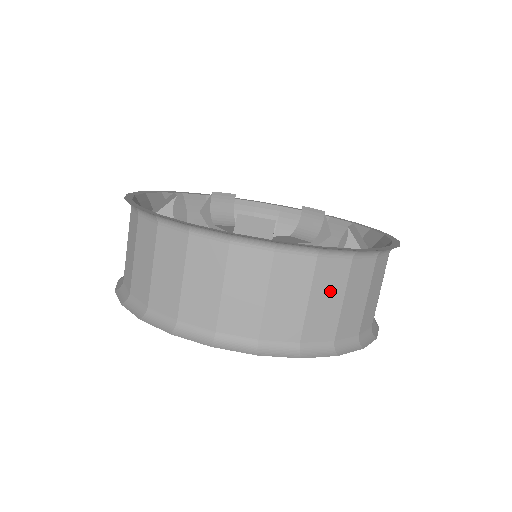
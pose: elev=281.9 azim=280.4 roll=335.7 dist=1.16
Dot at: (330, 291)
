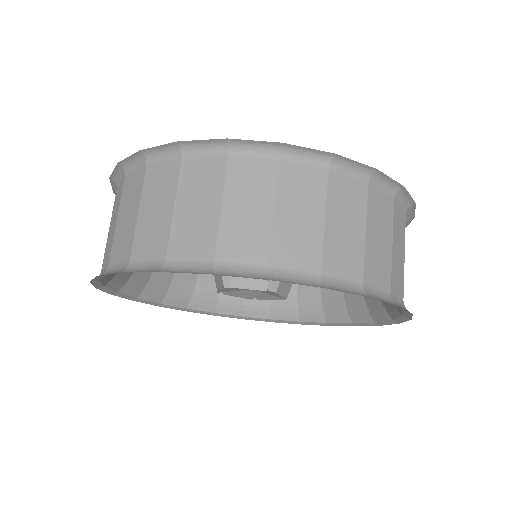
Dot at: (348, 216)
